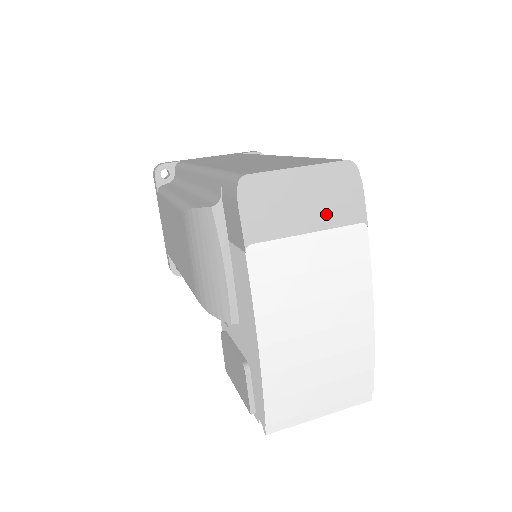
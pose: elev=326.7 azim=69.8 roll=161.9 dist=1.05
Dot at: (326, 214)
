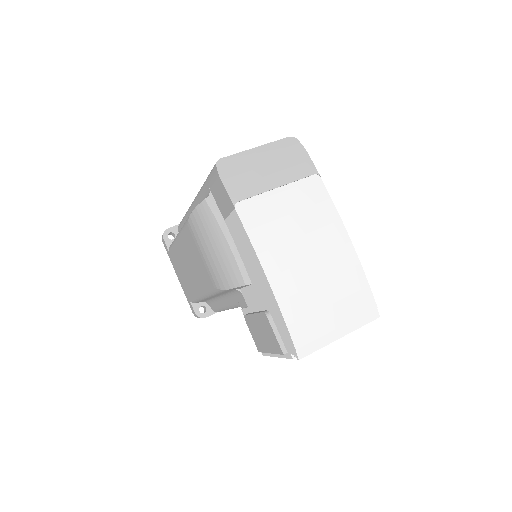
Dot at: (286, 173)
